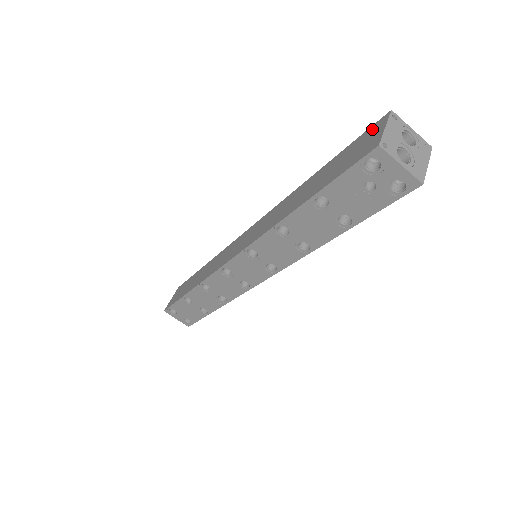
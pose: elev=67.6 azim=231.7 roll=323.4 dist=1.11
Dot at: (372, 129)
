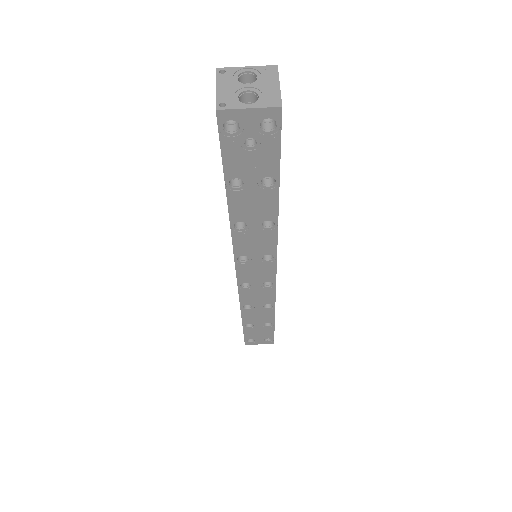
Dot at: occluded
